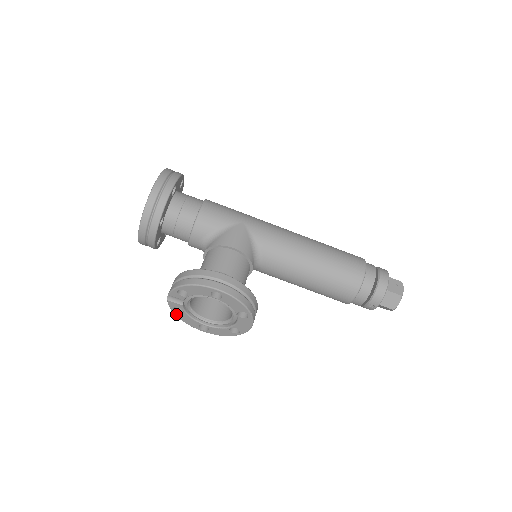
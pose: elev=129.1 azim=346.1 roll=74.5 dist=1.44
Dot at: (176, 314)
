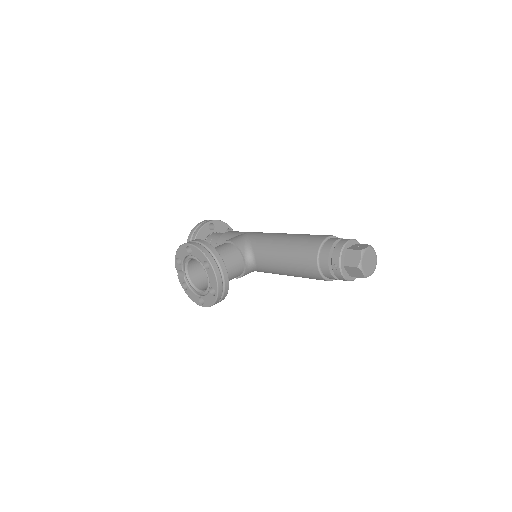
Dot at: (186, 292)
